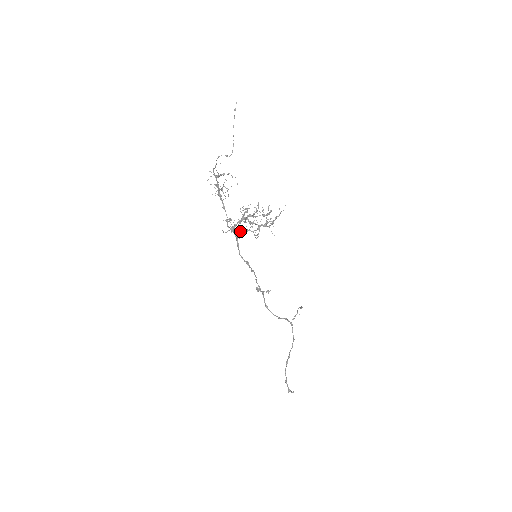
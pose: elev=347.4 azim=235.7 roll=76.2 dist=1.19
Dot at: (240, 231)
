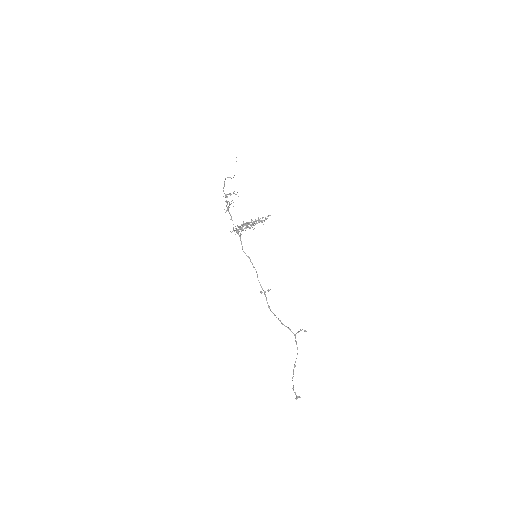
Dot at: (241, 229)
